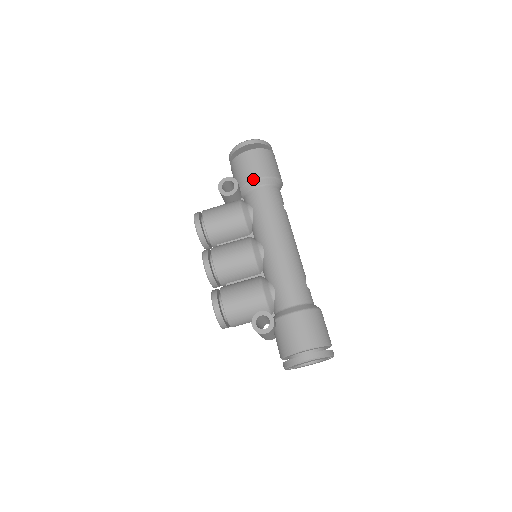
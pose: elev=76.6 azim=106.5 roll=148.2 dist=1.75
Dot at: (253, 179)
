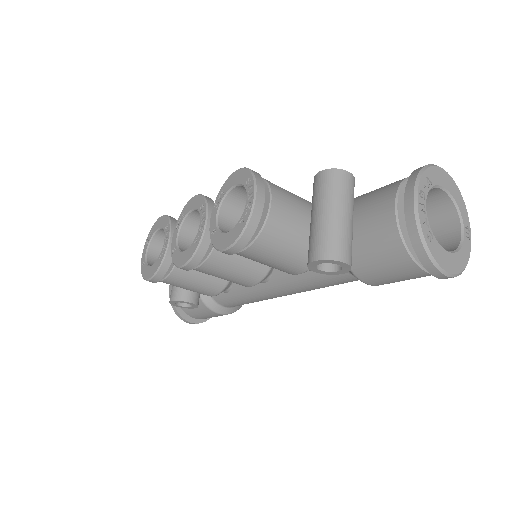
Dot at: (364, 282)
